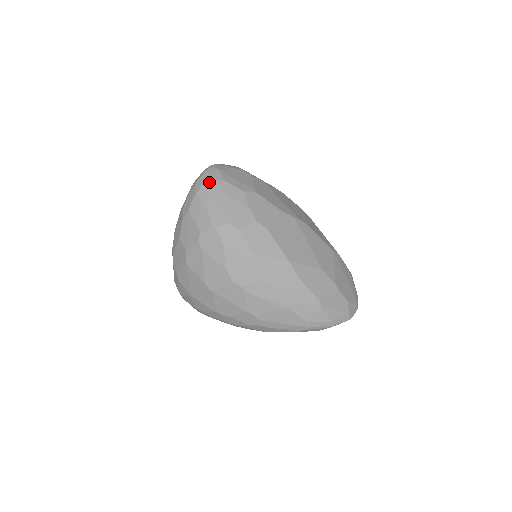
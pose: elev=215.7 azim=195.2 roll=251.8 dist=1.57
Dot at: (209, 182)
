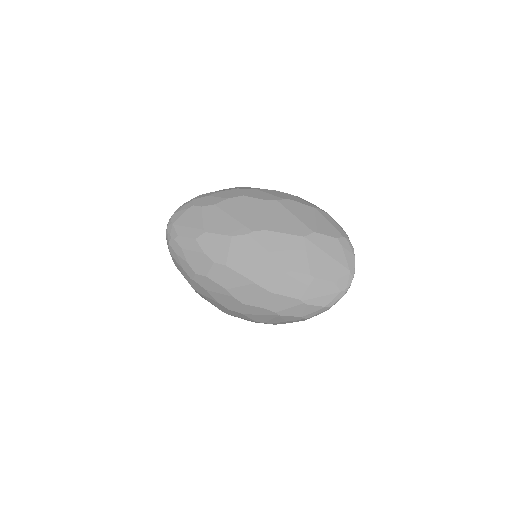
Dot at: (170, 242)
